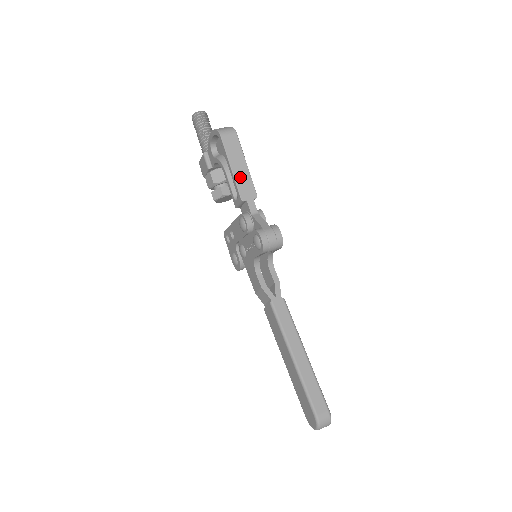
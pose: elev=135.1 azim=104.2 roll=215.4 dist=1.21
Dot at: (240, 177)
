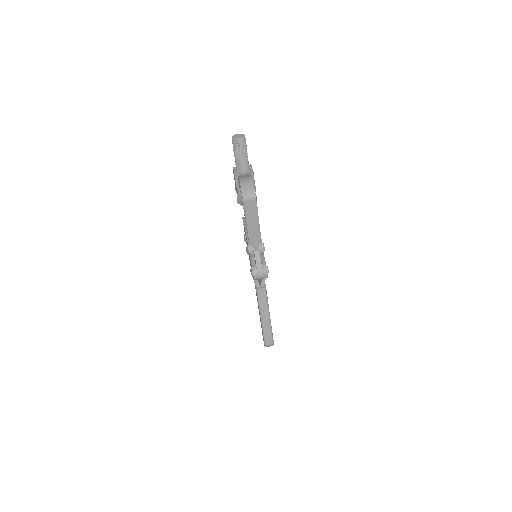
Dot at: (252, 229)
